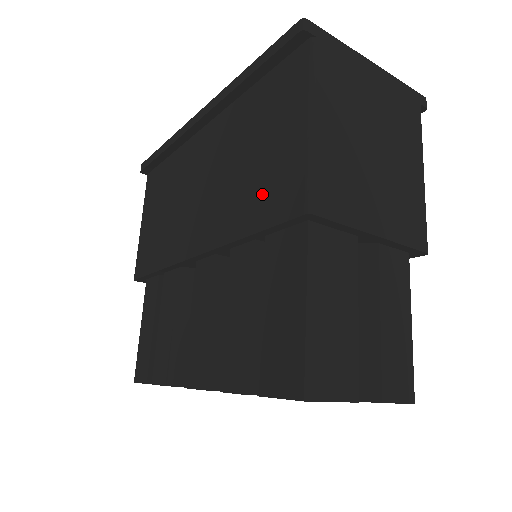
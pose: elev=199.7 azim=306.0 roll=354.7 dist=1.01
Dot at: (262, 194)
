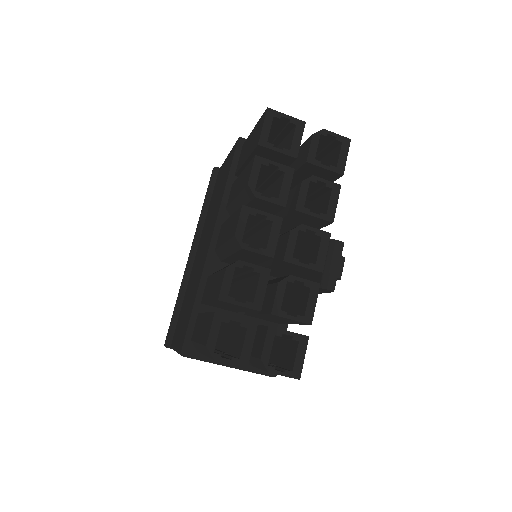
Dot at: (225, 177)
